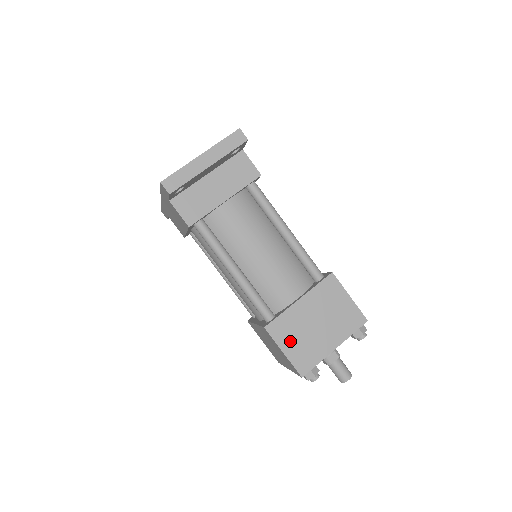
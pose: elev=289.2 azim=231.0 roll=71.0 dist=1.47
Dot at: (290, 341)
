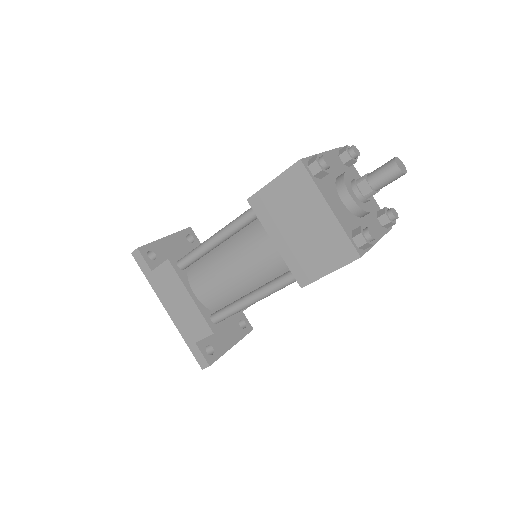
Dot at: occluded
